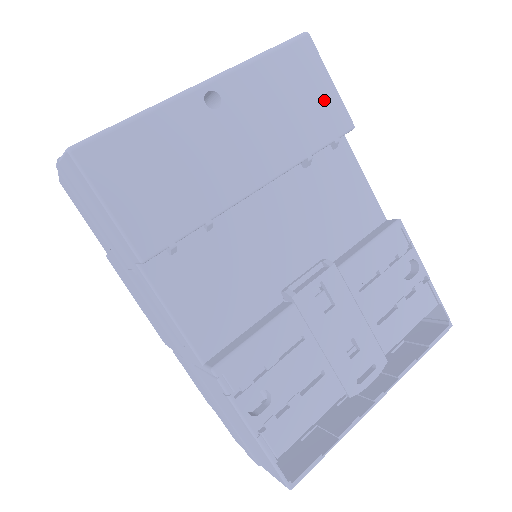
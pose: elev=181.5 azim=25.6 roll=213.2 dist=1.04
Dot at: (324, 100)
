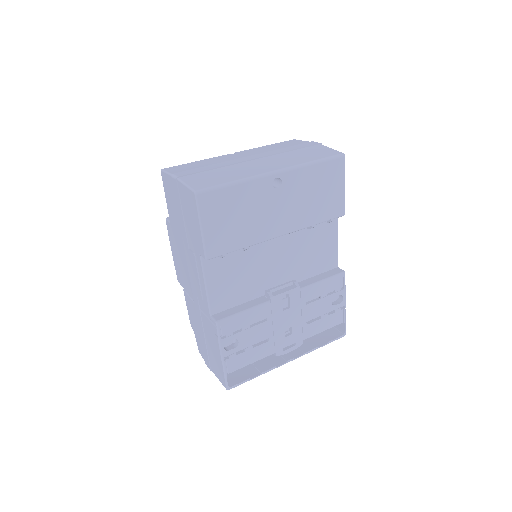
Dot at: (336, 196)
